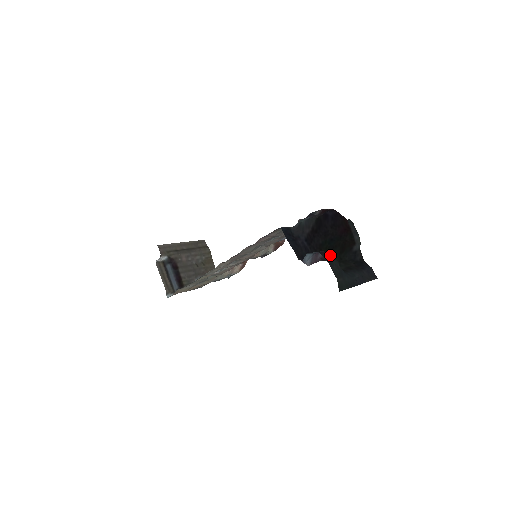
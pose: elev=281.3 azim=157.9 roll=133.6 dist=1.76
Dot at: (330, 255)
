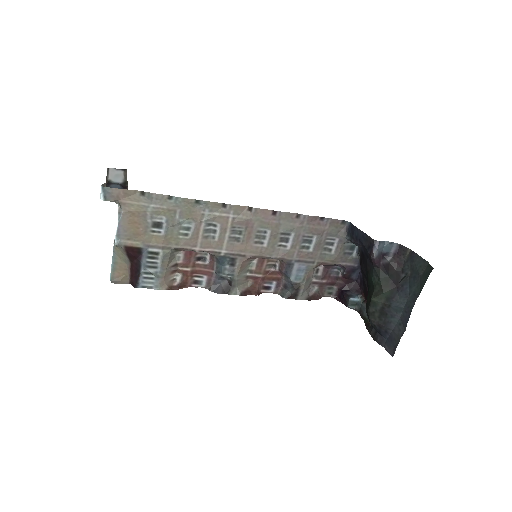
Dot at: (400, 262)
